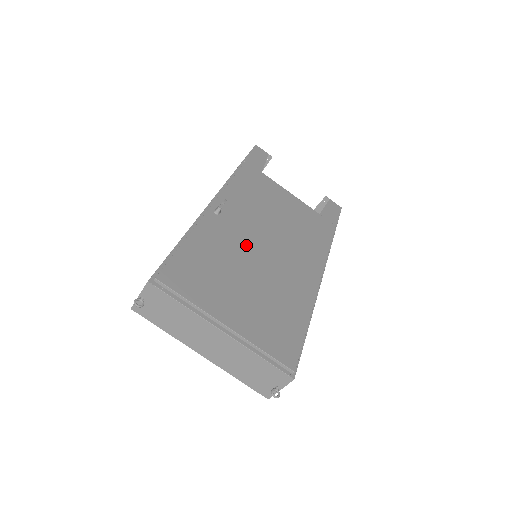
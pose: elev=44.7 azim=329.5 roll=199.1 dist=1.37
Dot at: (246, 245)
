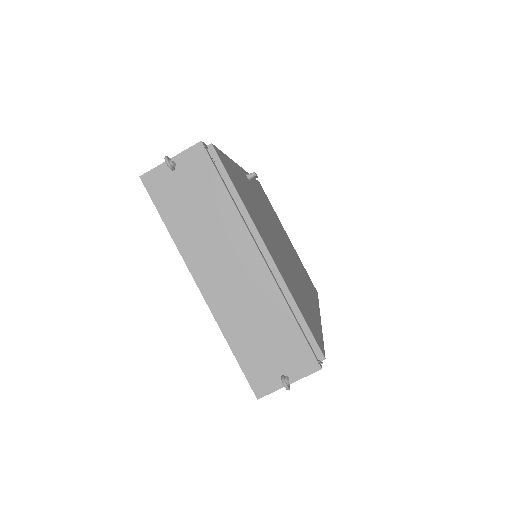
Dot at: (270, 223)
